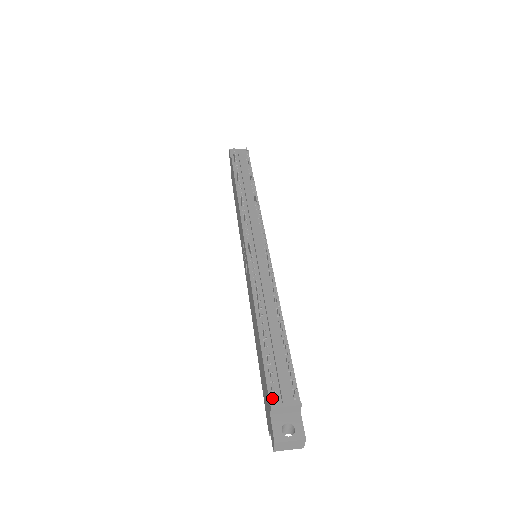
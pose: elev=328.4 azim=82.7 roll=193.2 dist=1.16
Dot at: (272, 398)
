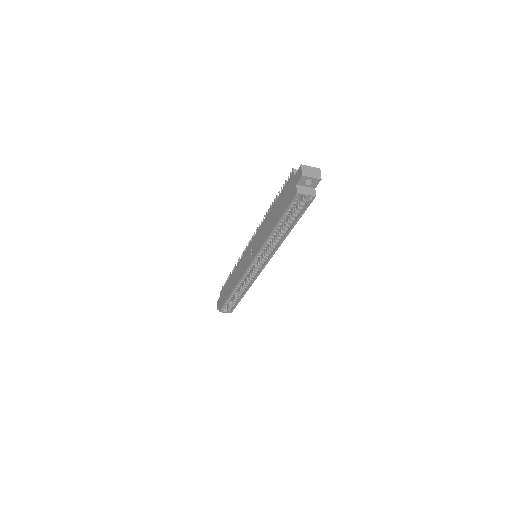
Dot at: (292, 176)
